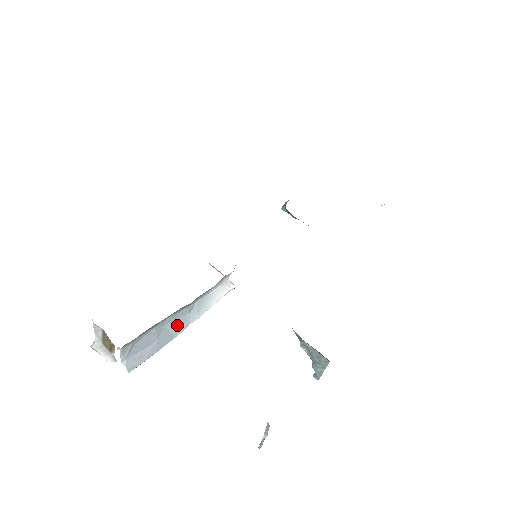
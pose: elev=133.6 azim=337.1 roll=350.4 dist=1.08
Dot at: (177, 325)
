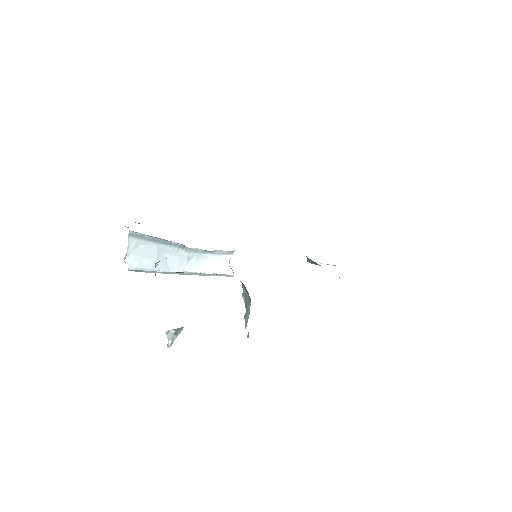
Dot at: (175, 262)
